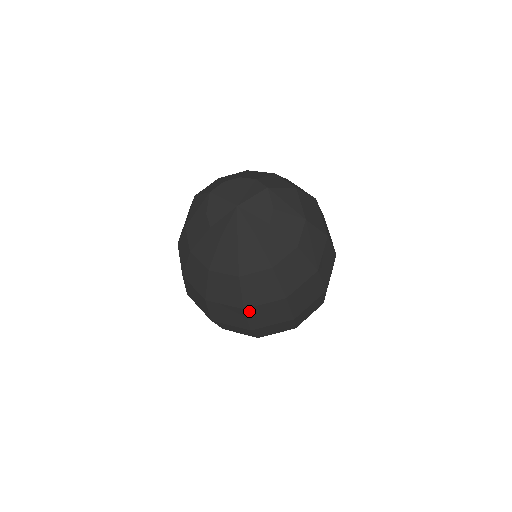
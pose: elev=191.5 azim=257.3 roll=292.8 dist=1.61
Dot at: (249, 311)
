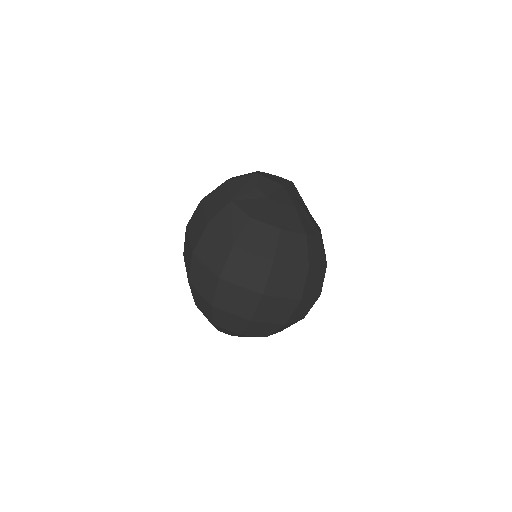
Dot at: (309, 273)
